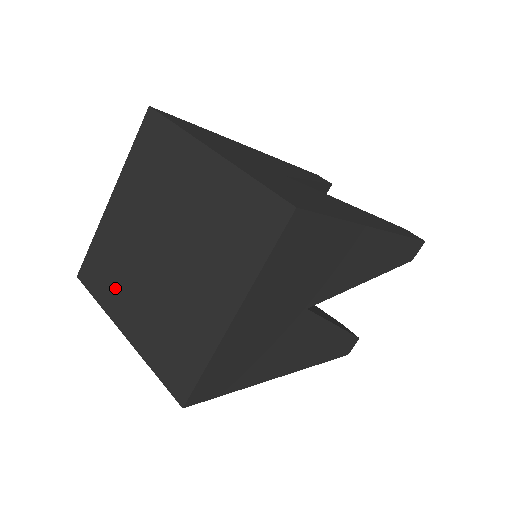
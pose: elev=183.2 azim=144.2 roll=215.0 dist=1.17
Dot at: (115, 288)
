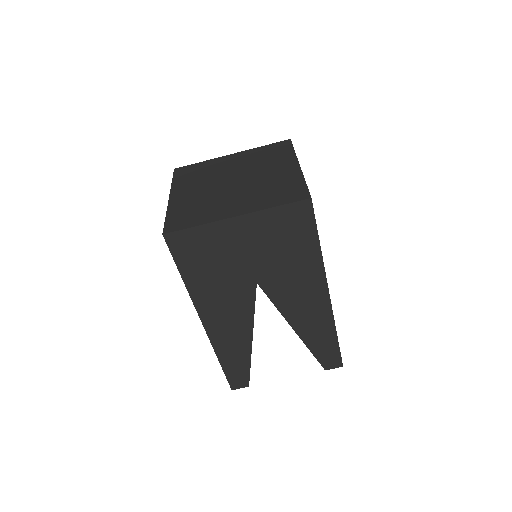
Dot at: (208, 212)
